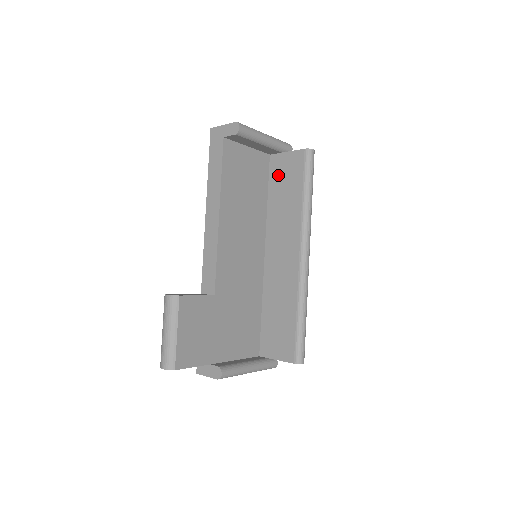
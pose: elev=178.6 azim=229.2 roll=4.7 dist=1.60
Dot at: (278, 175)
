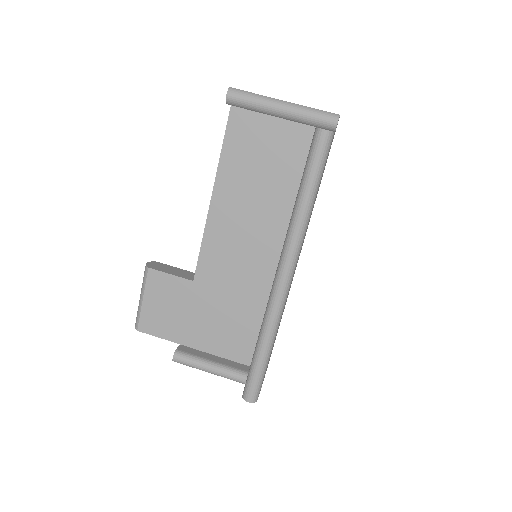
Dot at: occluded
